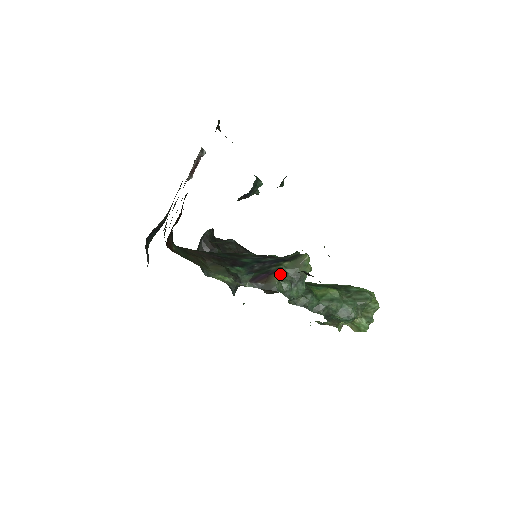
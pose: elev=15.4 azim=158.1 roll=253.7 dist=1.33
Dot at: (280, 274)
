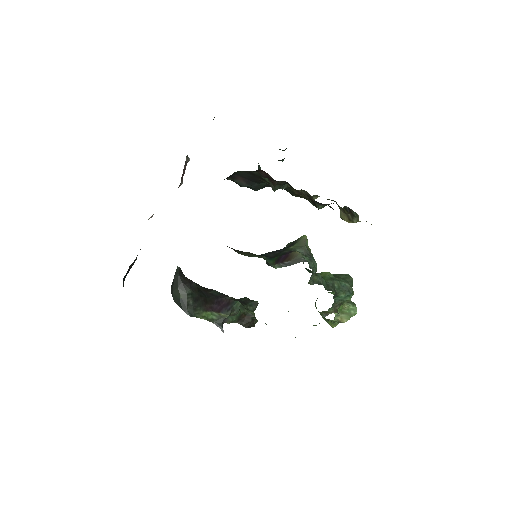
Dot at: occluded
